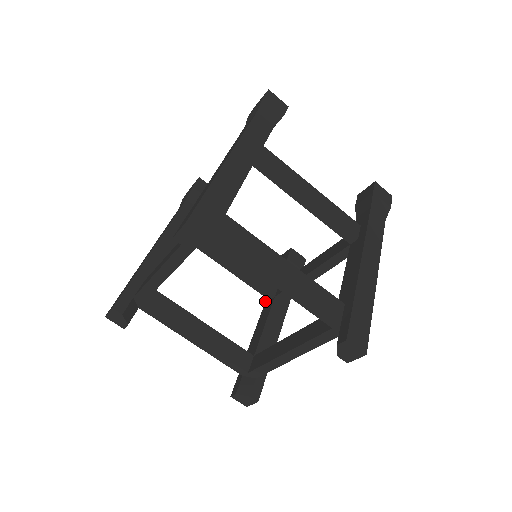
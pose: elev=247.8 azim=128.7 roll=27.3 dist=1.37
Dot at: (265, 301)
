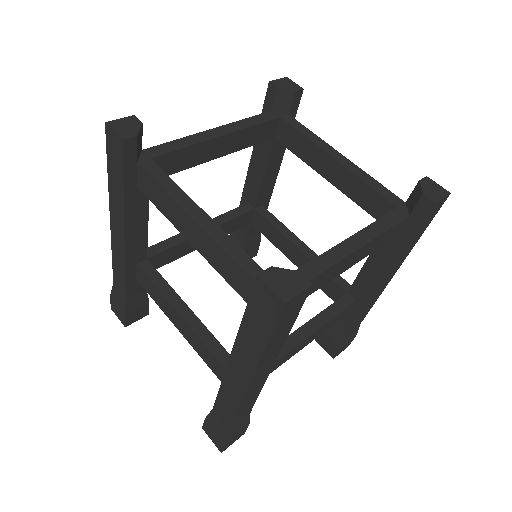
Dot at: occluded
